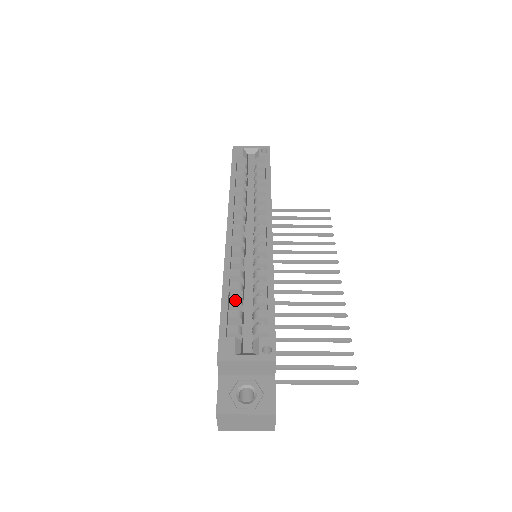
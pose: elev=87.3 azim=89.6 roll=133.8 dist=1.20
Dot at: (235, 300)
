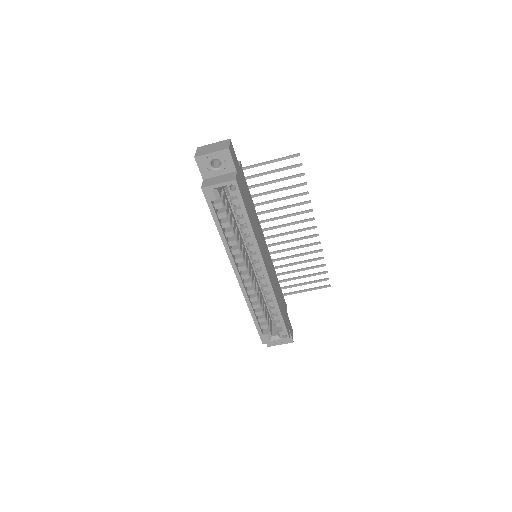
Dot at: (259, 314)
